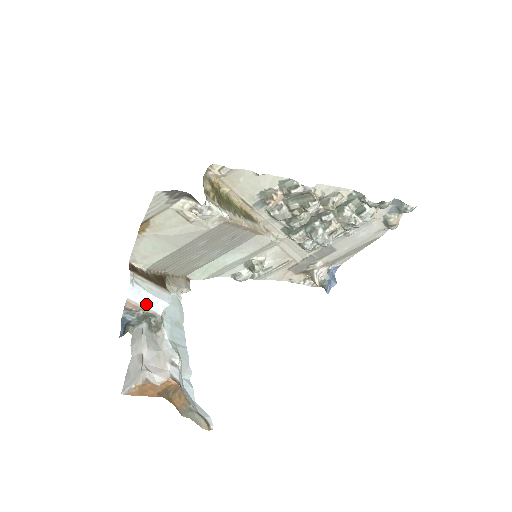
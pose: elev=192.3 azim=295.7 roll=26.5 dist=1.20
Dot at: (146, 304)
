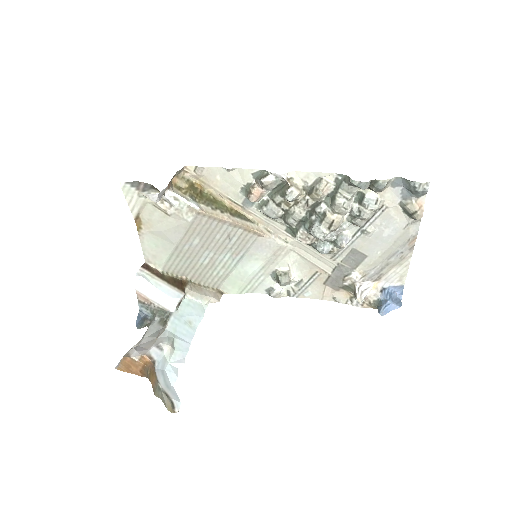
Dot at: (154, 298)
